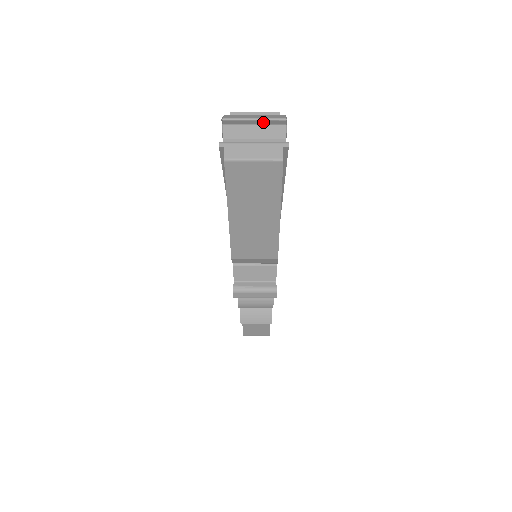
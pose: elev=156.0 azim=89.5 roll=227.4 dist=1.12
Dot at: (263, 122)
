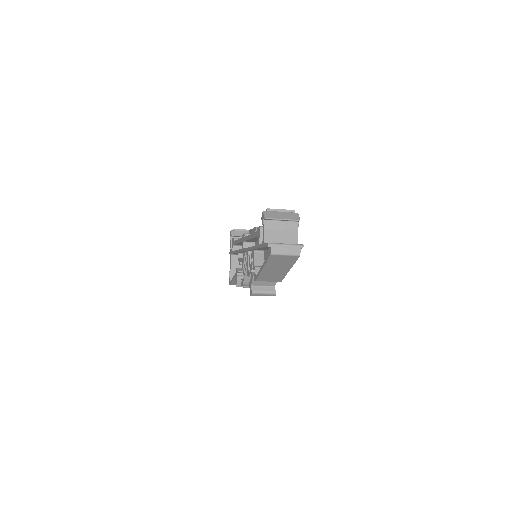
Dot at: (287, 220)
